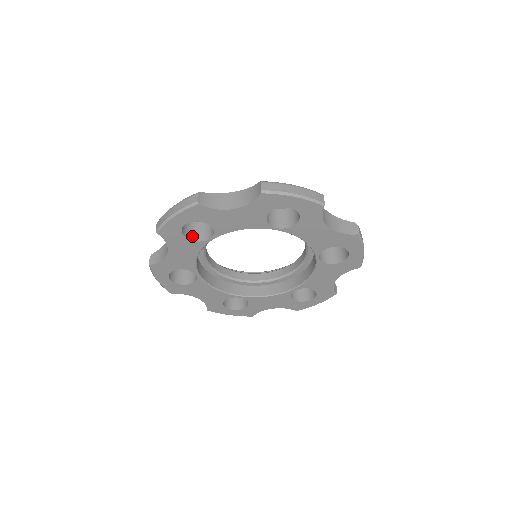
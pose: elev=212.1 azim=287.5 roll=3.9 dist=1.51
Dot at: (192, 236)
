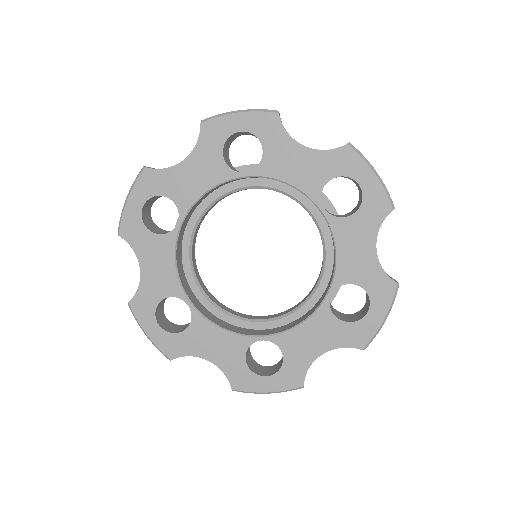
Dot at: (161, 233)
